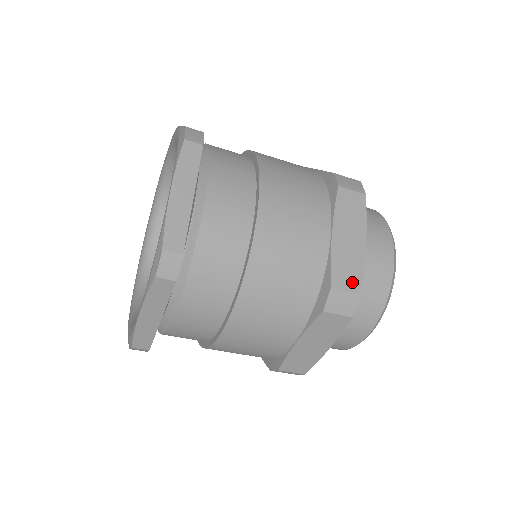
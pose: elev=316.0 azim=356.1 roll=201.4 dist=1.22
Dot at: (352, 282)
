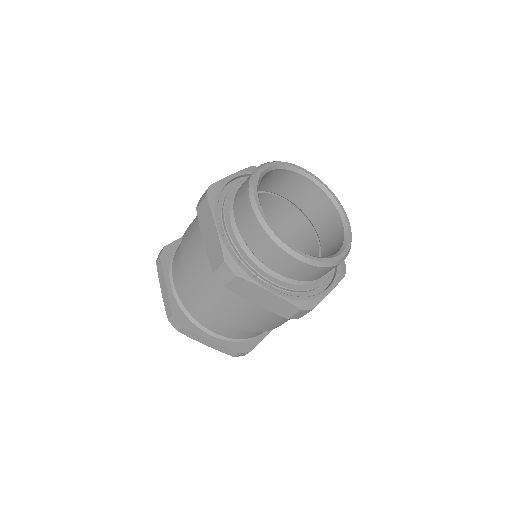
Dot at: occluded
